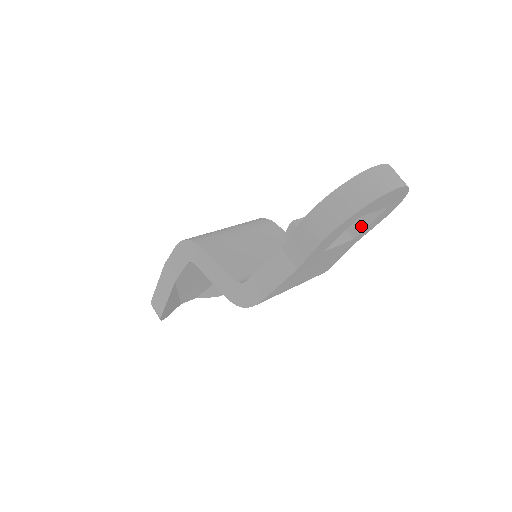
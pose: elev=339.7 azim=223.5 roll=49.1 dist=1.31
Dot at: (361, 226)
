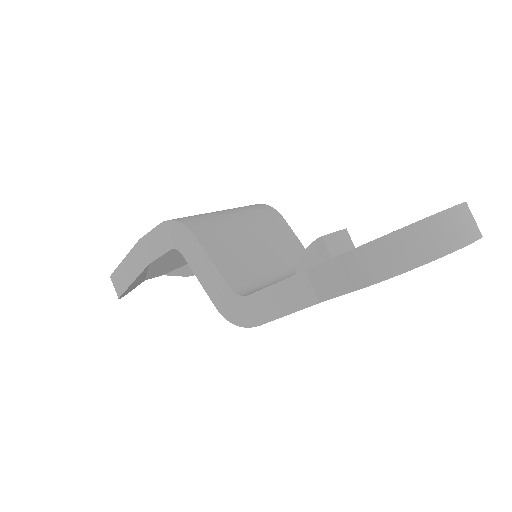
Dot at: occluded
